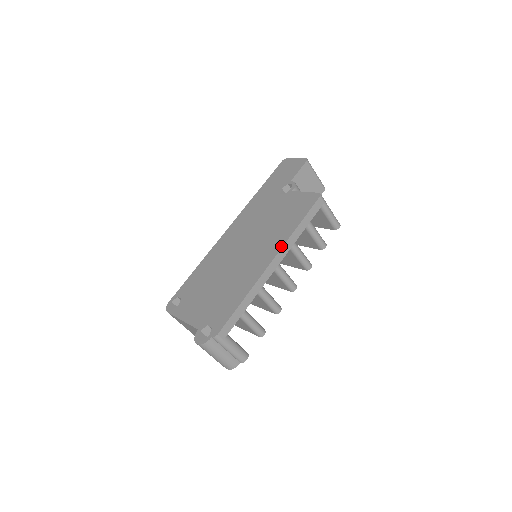
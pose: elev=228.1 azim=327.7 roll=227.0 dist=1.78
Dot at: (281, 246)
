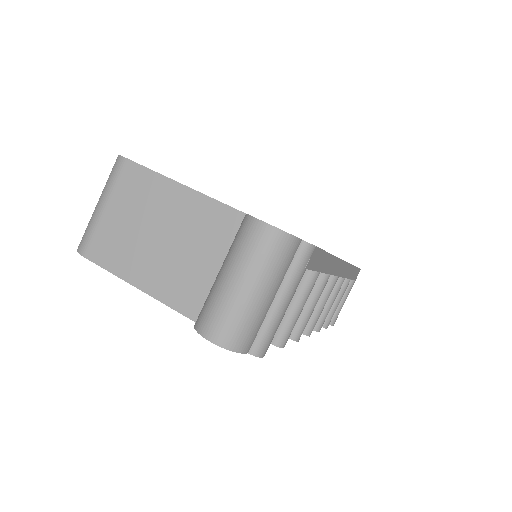
Dot at: occluded
